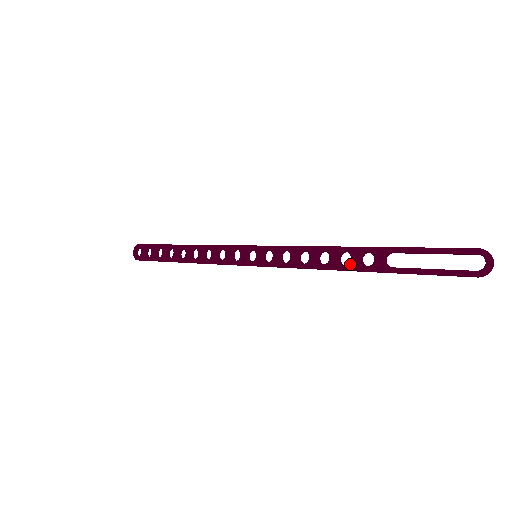
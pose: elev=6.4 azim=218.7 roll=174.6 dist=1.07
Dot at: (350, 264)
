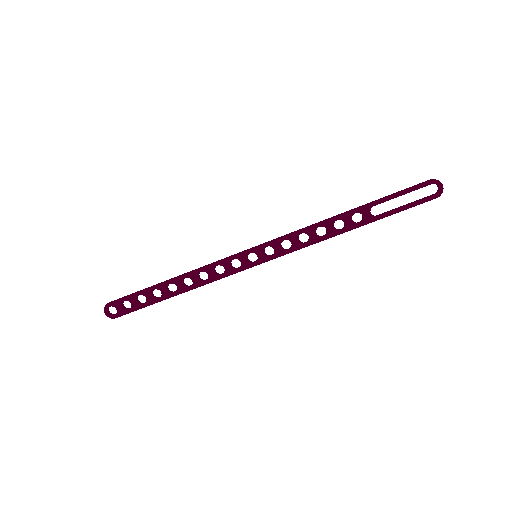
Dot at: (346, 227)
